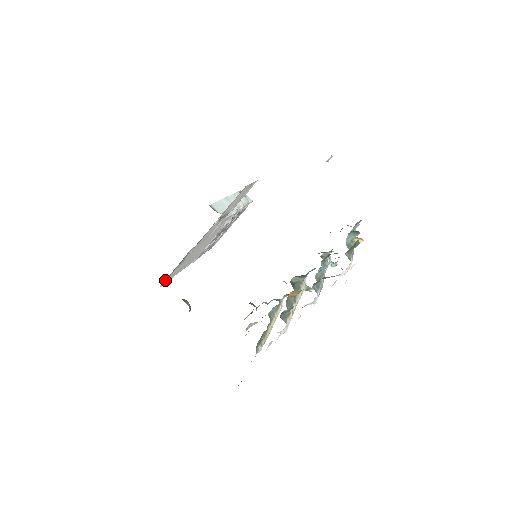
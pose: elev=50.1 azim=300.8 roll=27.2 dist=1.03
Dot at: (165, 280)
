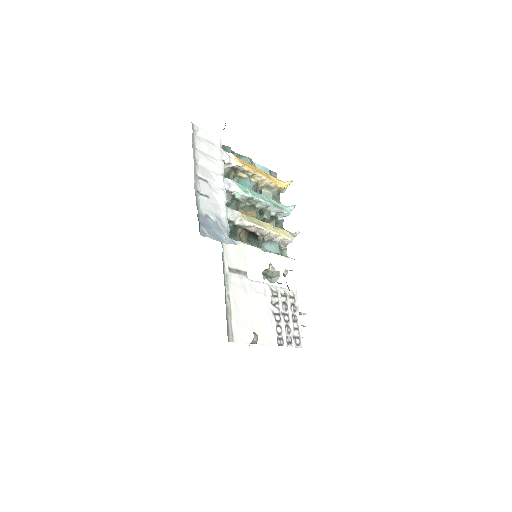
Dot at: (230, 334)
